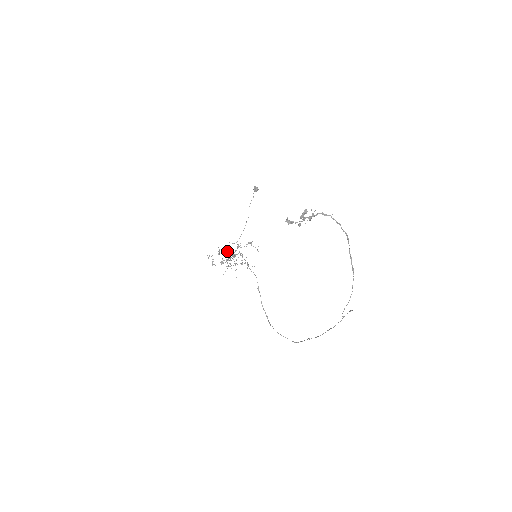
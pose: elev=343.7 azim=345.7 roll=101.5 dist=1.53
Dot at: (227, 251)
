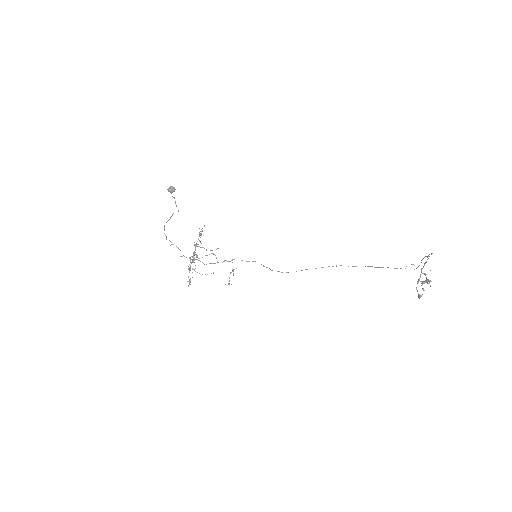
Dot at: occluded
